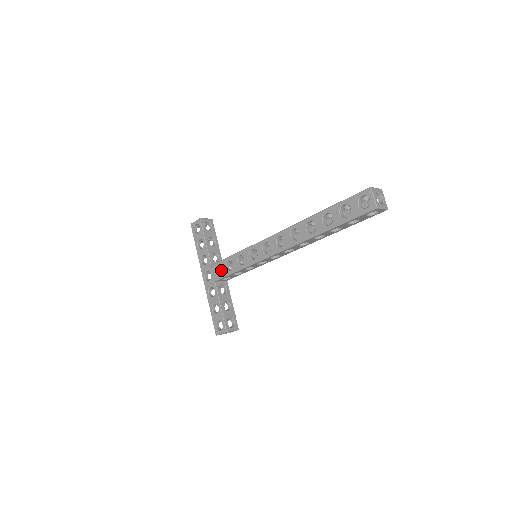
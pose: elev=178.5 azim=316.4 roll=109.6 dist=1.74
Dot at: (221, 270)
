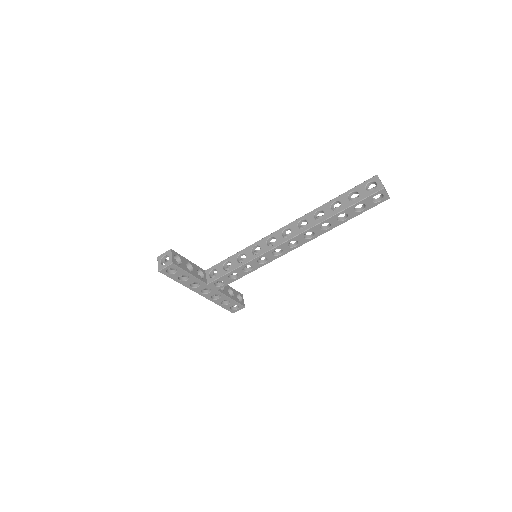
Dot at: occluded
